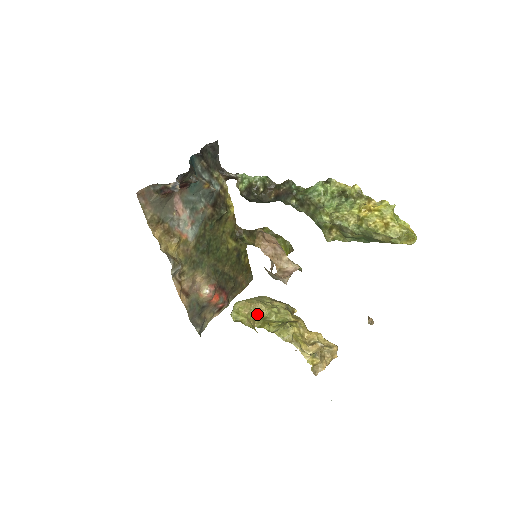
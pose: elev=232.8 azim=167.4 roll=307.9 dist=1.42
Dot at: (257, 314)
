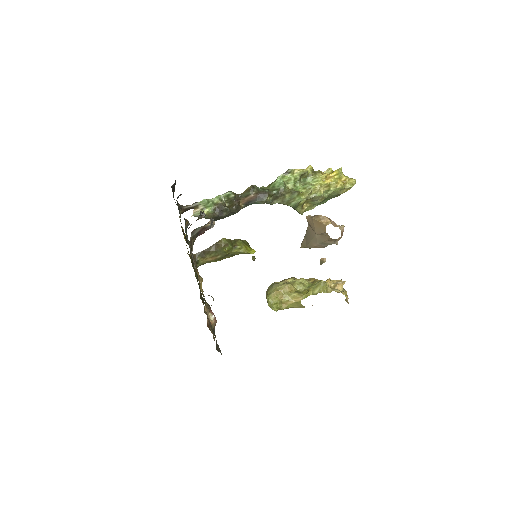
Dot at: (293, 292)
